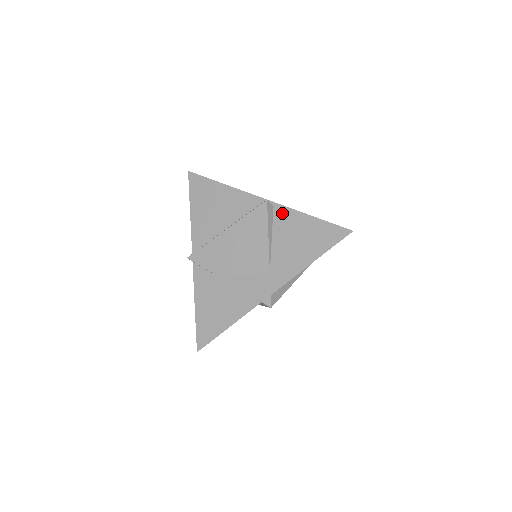
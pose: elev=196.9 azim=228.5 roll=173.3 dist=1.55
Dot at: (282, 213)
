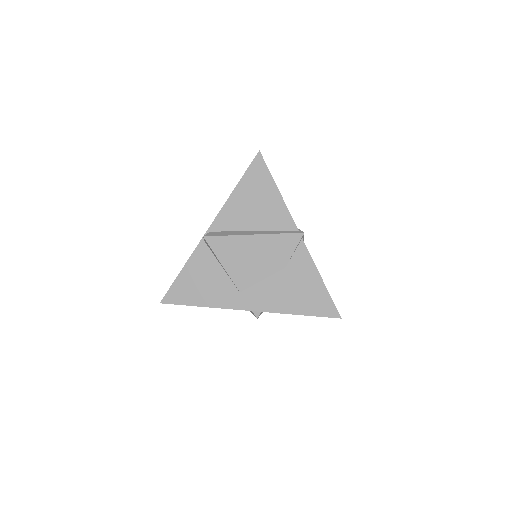
Dot at: occluded
